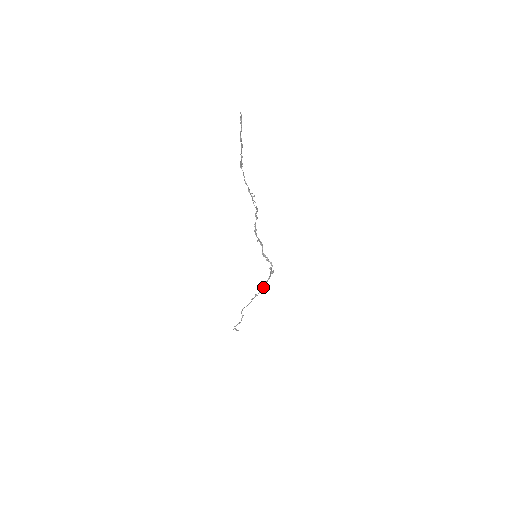
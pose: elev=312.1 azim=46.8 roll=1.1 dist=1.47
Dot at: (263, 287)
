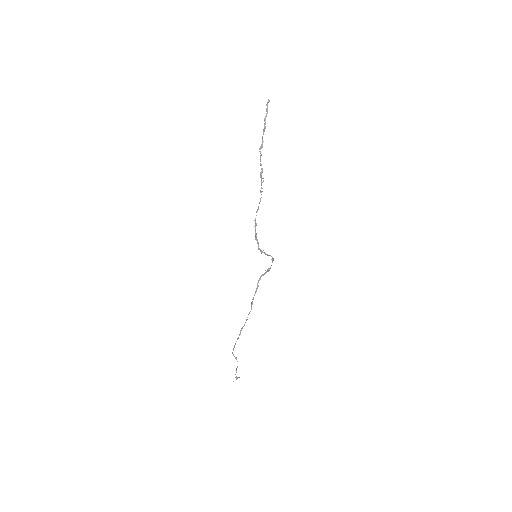
Dot at: (252, 304)
